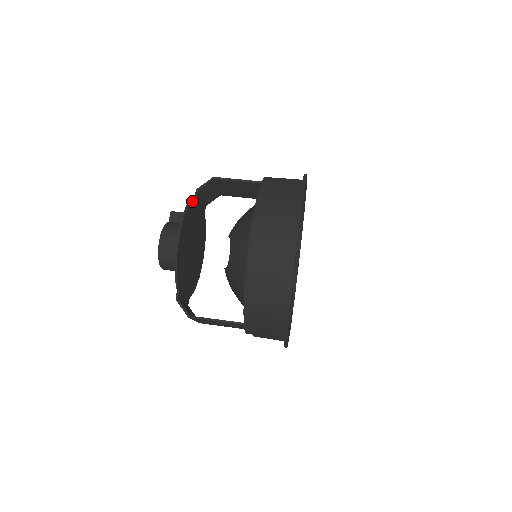
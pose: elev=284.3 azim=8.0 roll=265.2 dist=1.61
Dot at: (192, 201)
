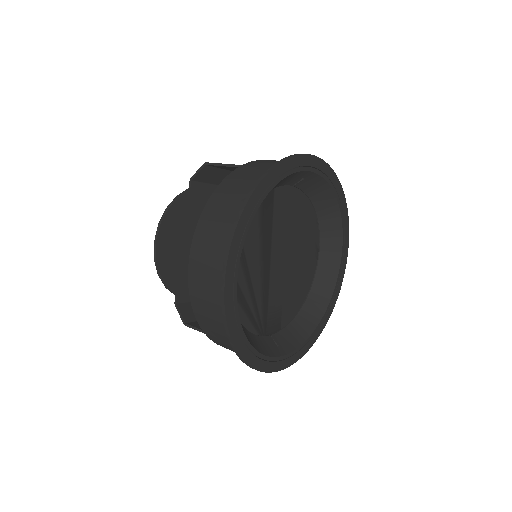
Dot at: (179, 197)
